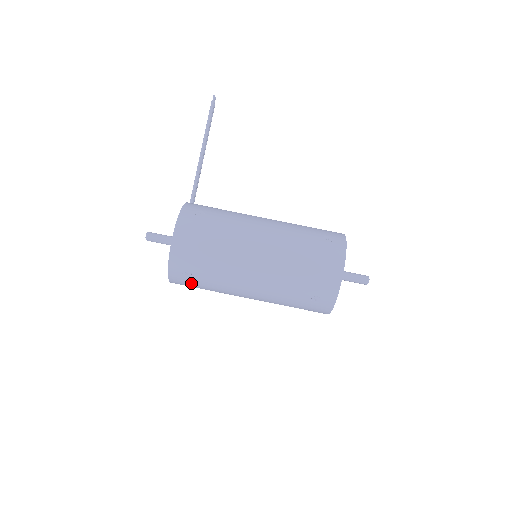
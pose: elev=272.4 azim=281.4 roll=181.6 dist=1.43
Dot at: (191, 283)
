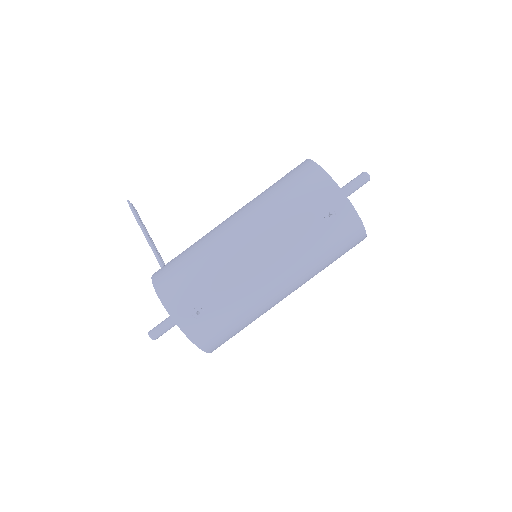
Dot at: (214, 323)
